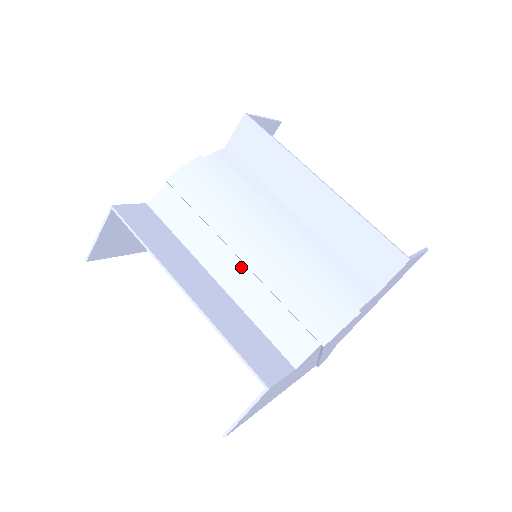
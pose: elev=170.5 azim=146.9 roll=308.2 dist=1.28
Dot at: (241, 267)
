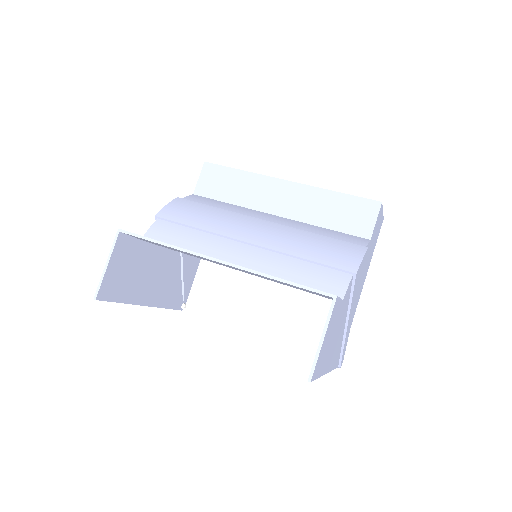
Dot at: (254, 250)
